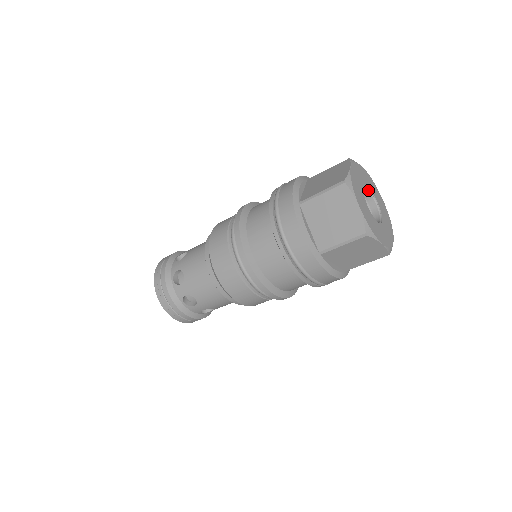
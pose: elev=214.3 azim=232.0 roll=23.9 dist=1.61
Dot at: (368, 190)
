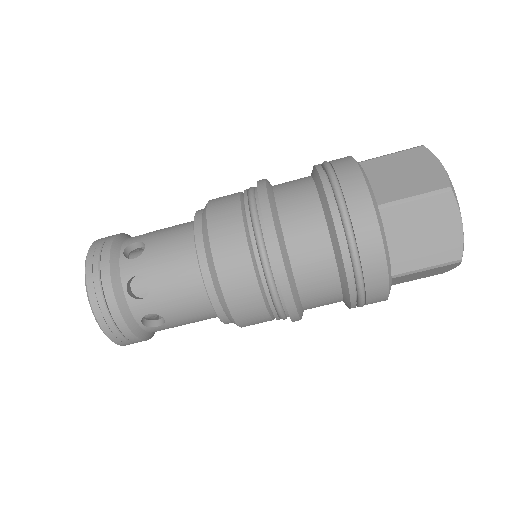
Dot at: occluded
